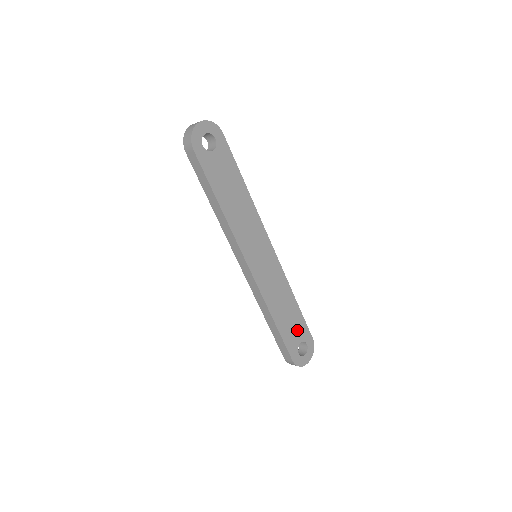
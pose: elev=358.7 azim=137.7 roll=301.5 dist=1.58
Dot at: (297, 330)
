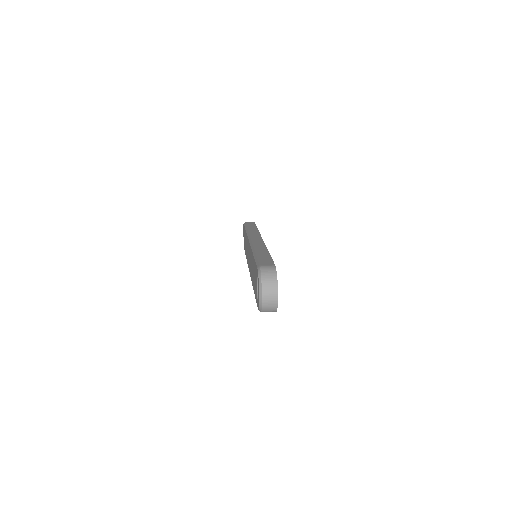
Dot at: occluded
